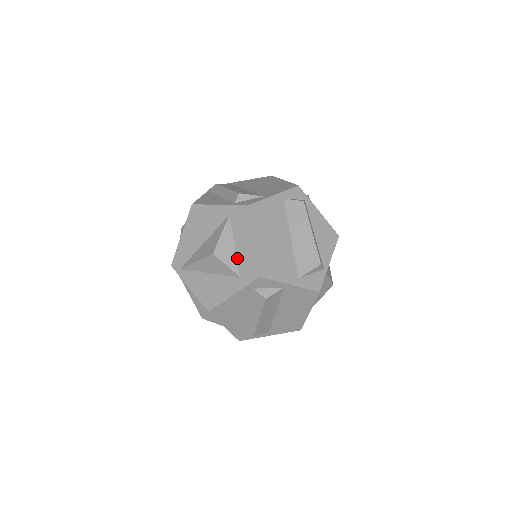
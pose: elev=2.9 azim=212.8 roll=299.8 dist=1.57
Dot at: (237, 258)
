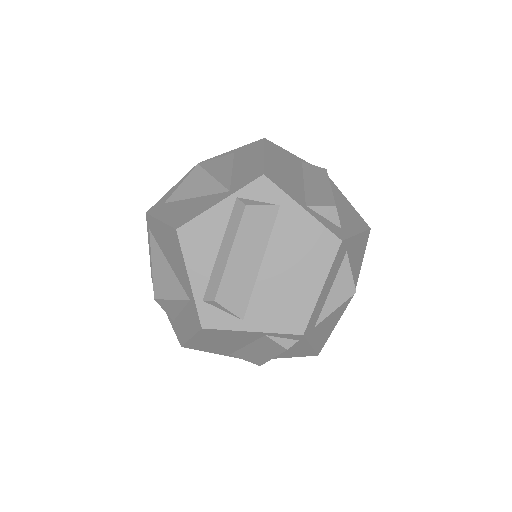
Dot at: (178, 316)
